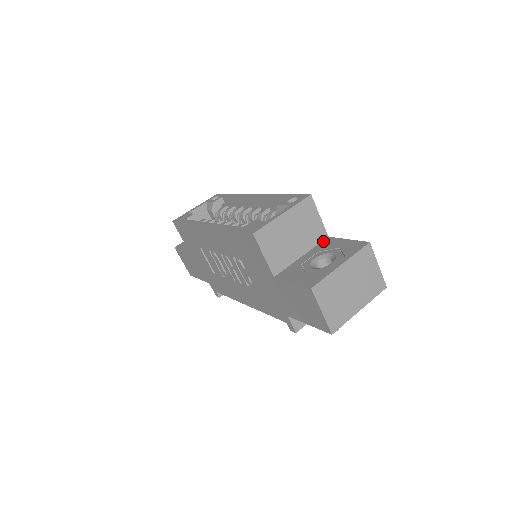
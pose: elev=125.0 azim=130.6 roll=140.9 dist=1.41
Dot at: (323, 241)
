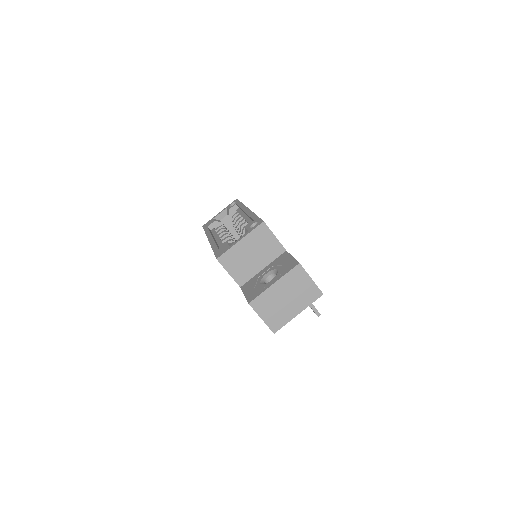
Dot at: (281, 255)
